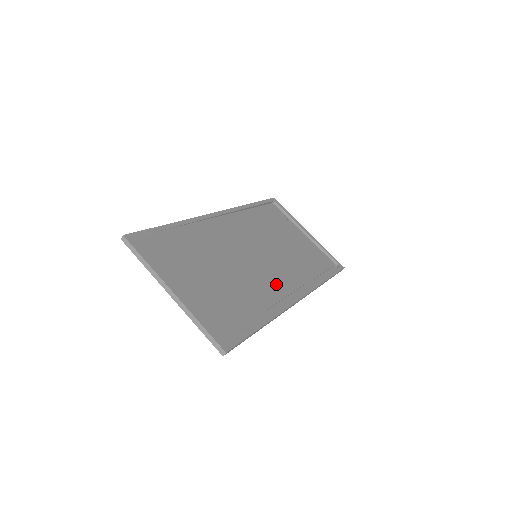
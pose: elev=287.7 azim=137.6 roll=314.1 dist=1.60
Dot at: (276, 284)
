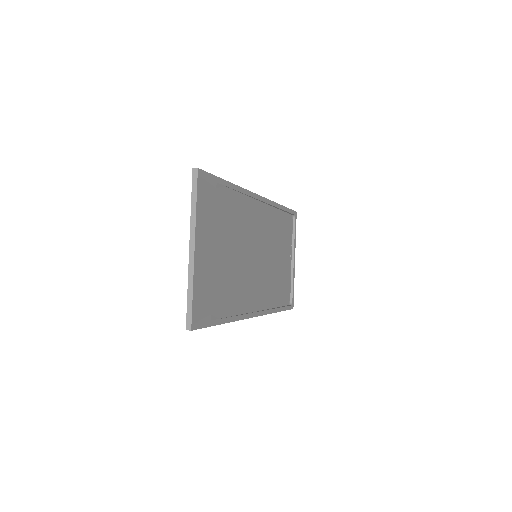
Dot at: (252, 292)
